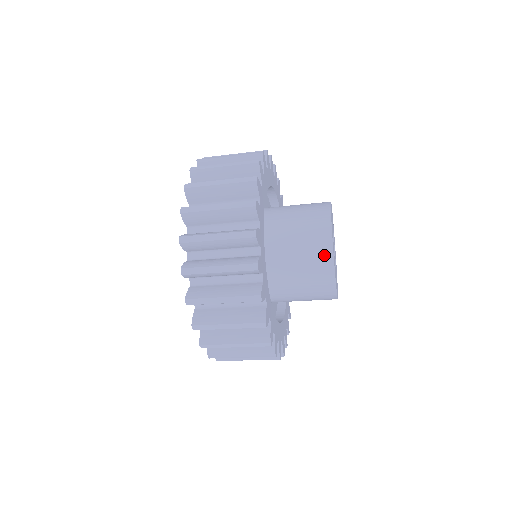
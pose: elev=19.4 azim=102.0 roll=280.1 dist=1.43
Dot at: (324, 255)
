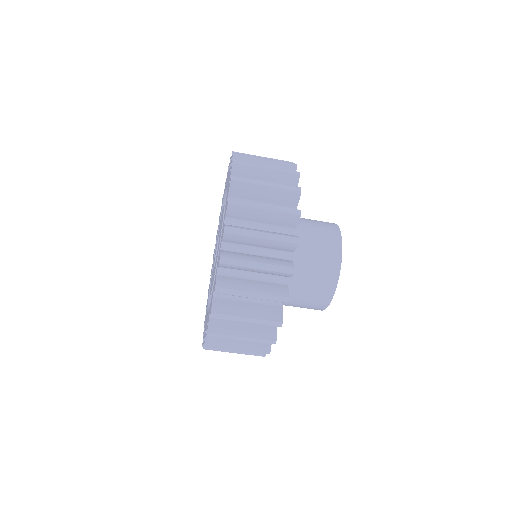
Dot at: (334, 247)
